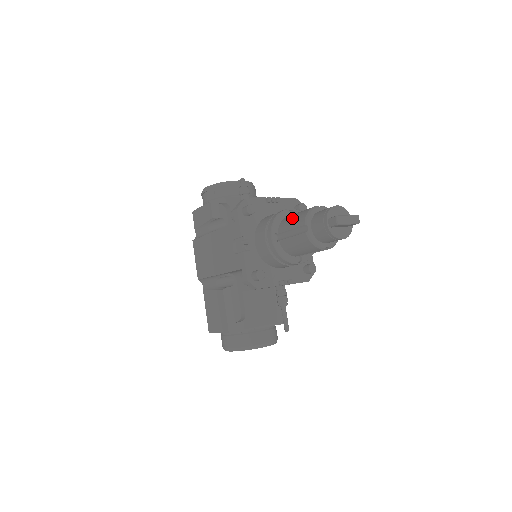
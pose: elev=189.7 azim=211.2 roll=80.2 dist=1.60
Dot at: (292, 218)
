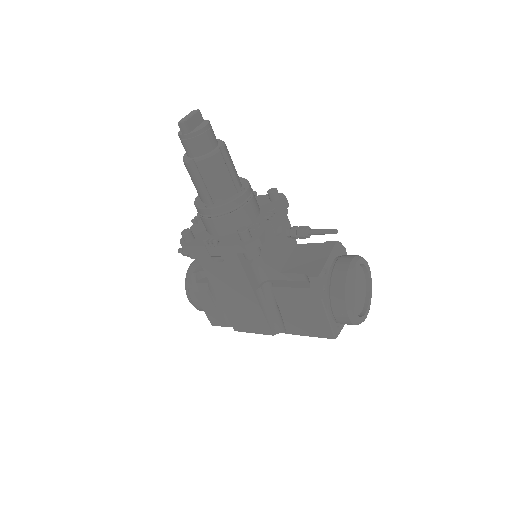
Dot at: occluded
